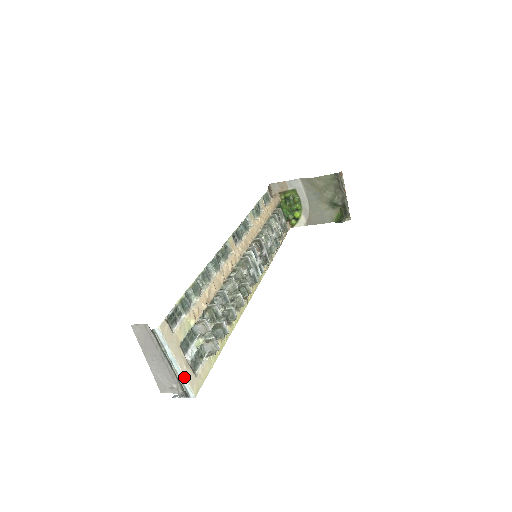
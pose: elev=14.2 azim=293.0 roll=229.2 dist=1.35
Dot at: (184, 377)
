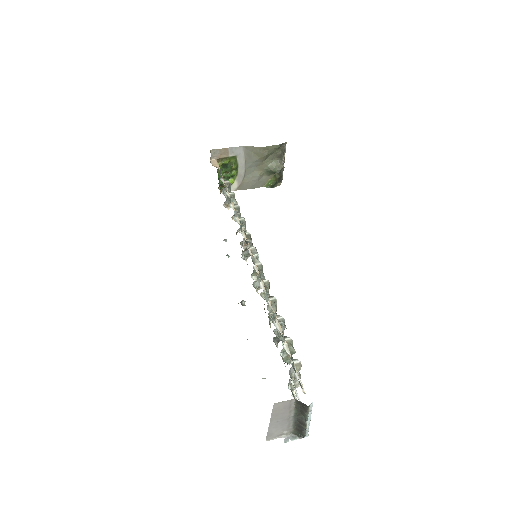
Dot at: occluded
